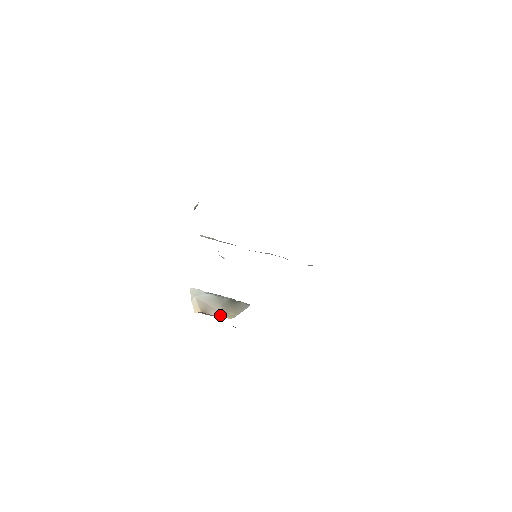
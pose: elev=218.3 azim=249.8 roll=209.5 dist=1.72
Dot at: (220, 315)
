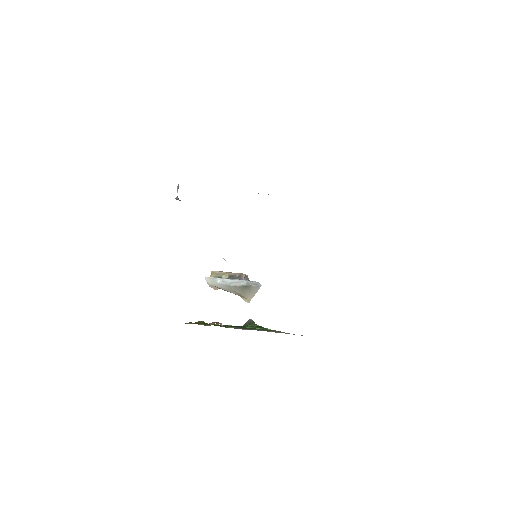
Dot at: occluded
